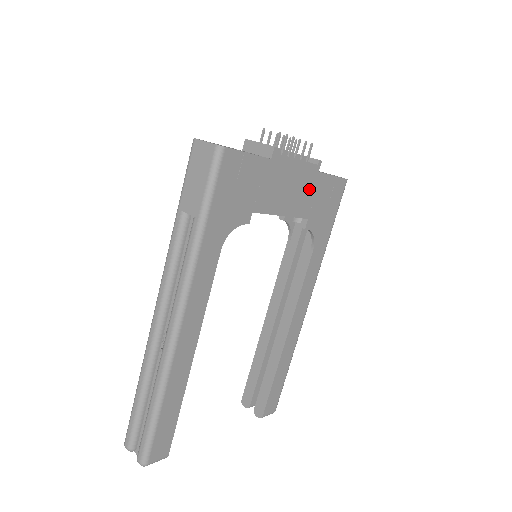
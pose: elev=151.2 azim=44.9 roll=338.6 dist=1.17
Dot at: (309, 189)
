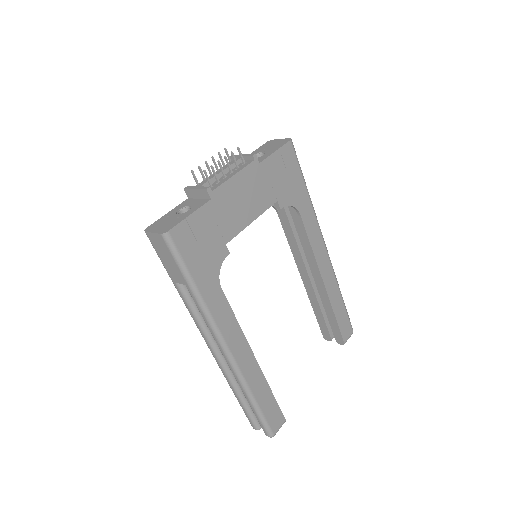
Dot at: (261, 182)
